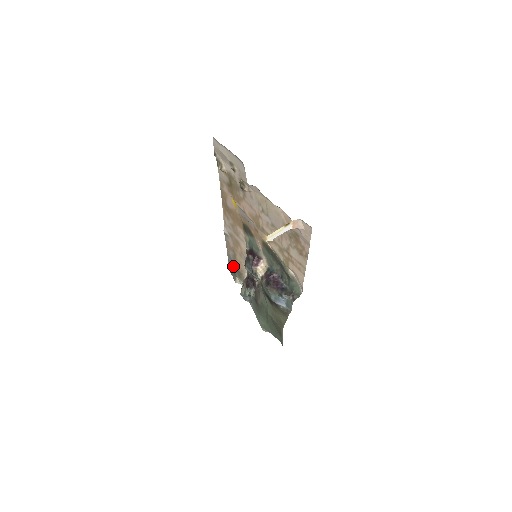
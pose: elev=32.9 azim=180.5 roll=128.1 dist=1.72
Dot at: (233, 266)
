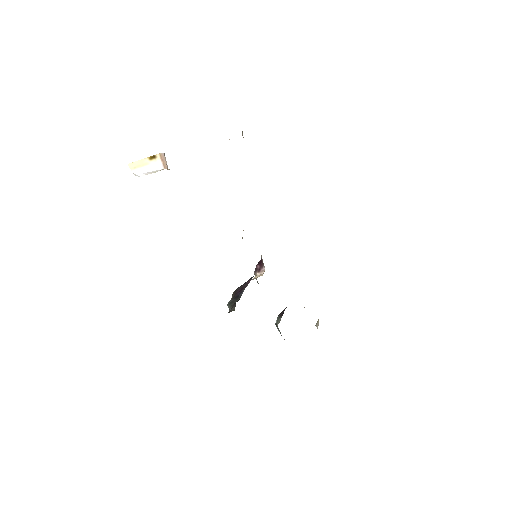
Dot at: occluded
